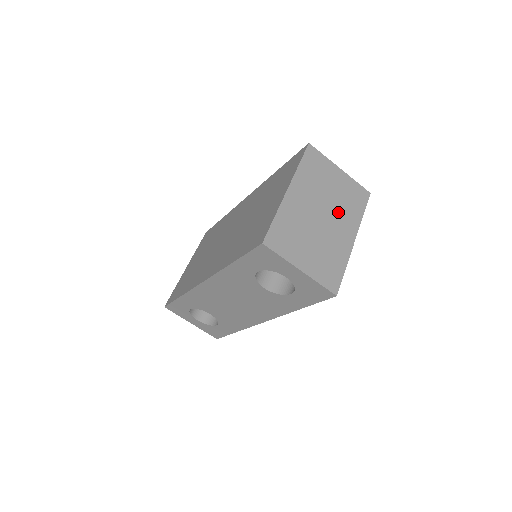
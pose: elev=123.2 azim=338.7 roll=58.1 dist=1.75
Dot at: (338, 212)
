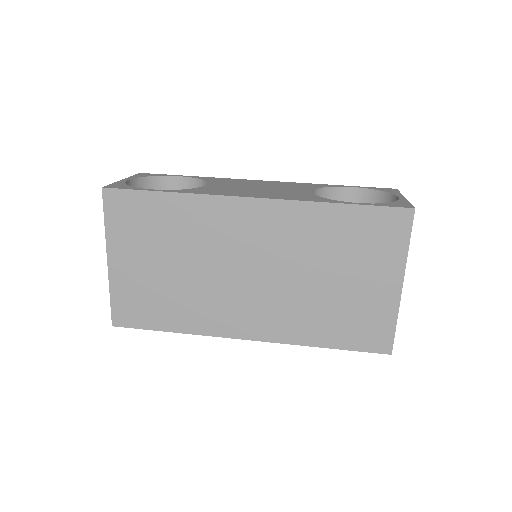
Dot at: occluded
